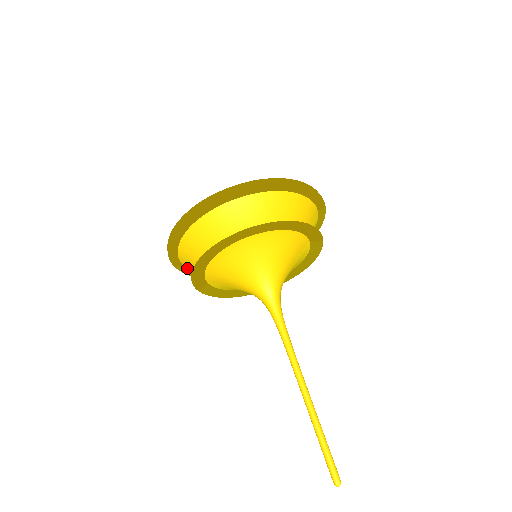
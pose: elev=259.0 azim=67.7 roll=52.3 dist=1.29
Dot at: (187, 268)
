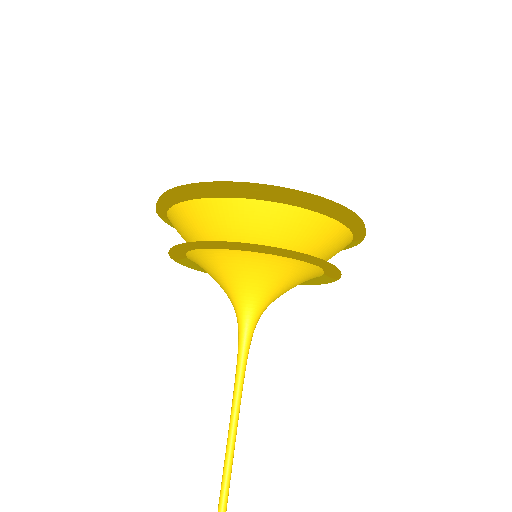
Dot at: occluded
